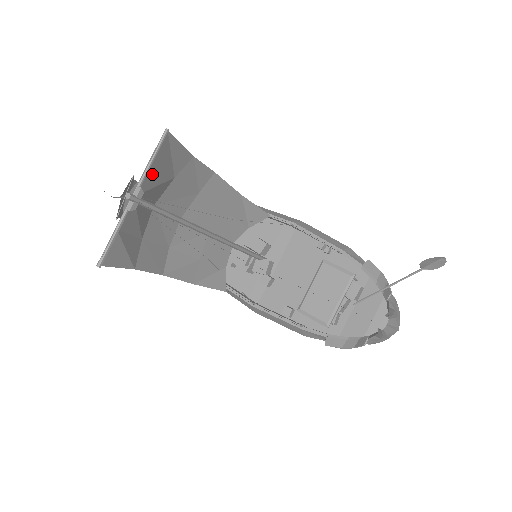
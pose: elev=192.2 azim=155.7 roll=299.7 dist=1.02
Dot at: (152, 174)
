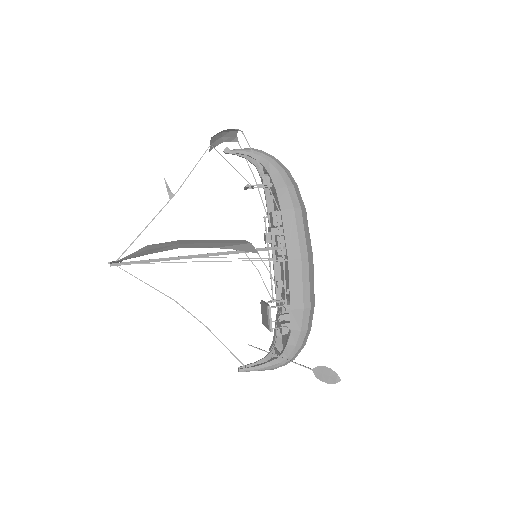
Dot at: occluded
